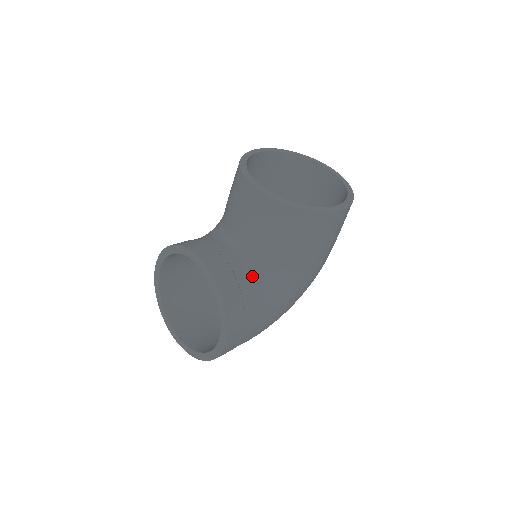
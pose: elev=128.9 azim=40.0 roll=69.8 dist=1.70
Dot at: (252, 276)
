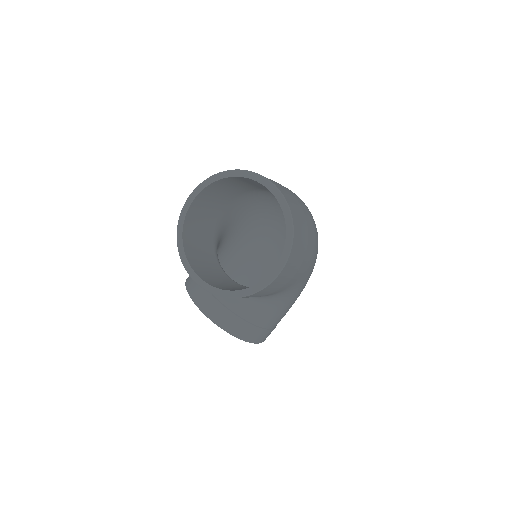
Dot at: (250, 304)
